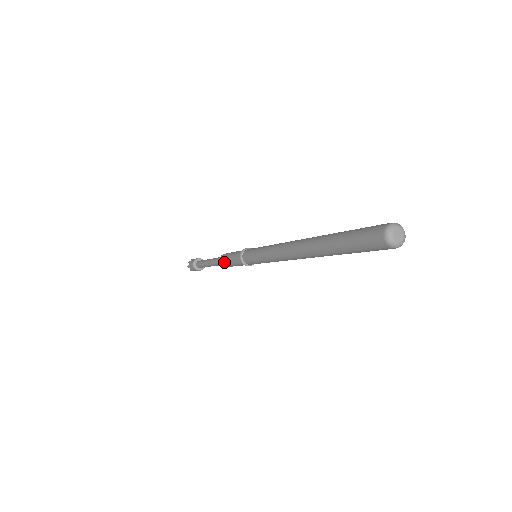
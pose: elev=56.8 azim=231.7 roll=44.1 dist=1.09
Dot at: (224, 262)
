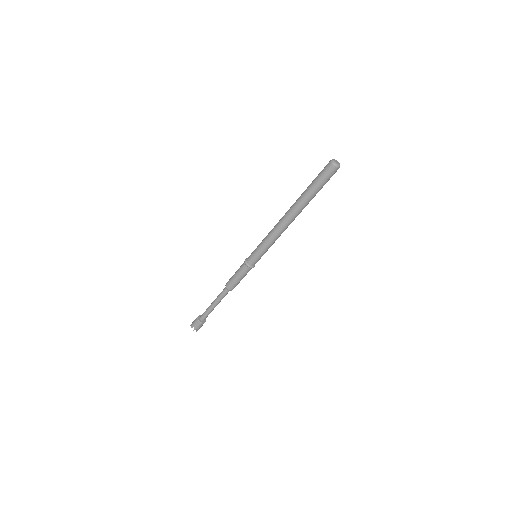
Dot at: (230, 282)
